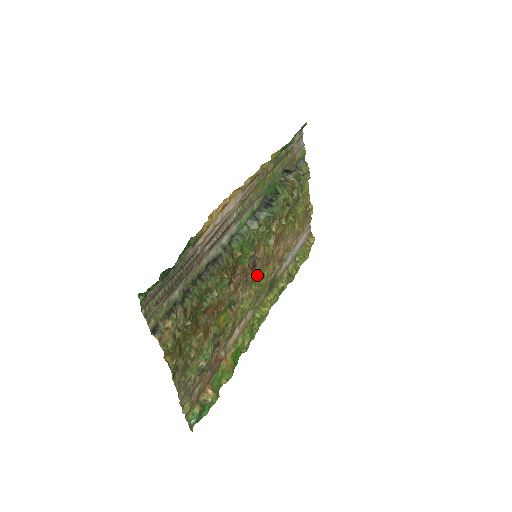
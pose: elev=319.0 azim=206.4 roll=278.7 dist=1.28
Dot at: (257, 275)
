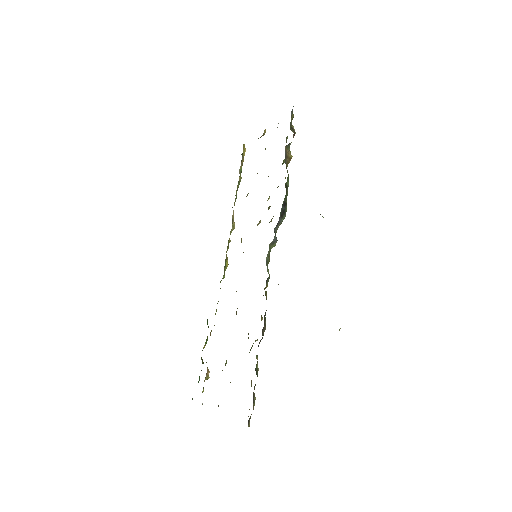
Dot at: occluded
